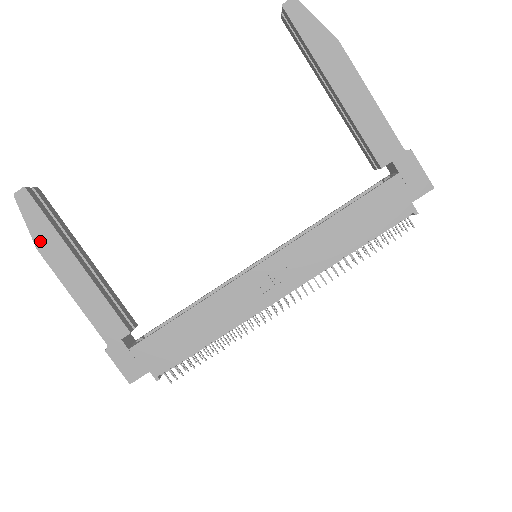
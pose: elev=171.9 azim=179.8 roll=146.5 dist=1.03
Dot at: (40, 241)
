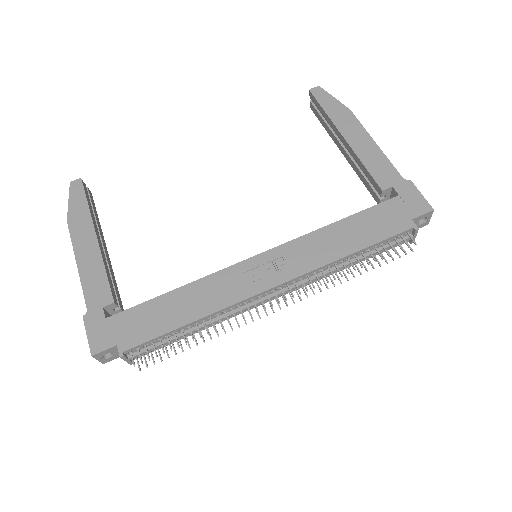
Dot at: (73, 216)
